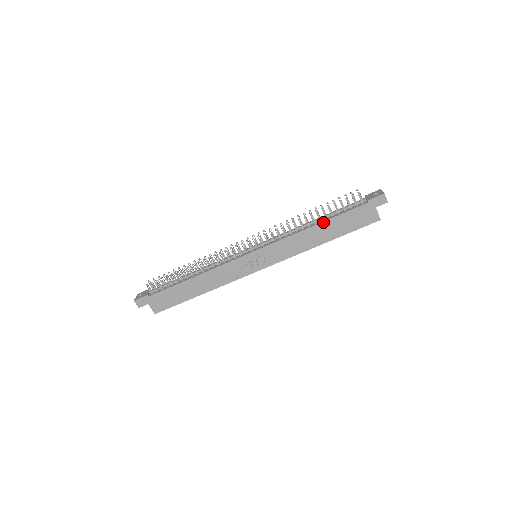
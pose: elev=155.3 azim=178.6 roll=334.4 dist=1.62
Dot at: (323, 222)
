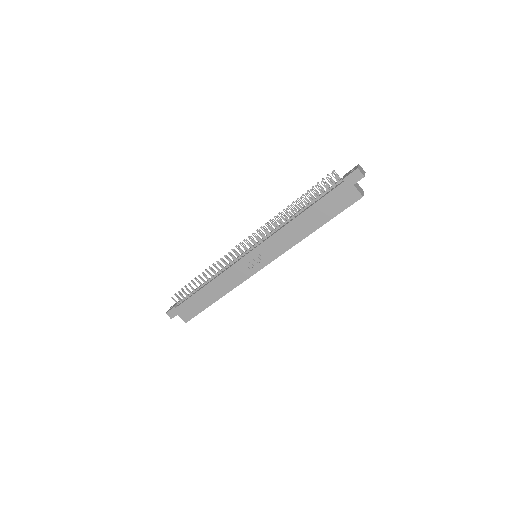
Dot at: (305, 211)
